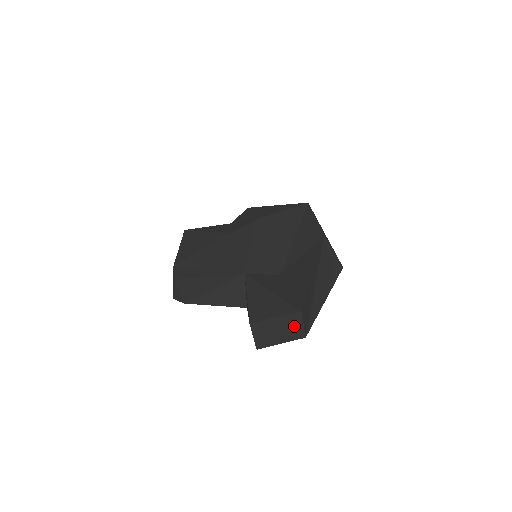
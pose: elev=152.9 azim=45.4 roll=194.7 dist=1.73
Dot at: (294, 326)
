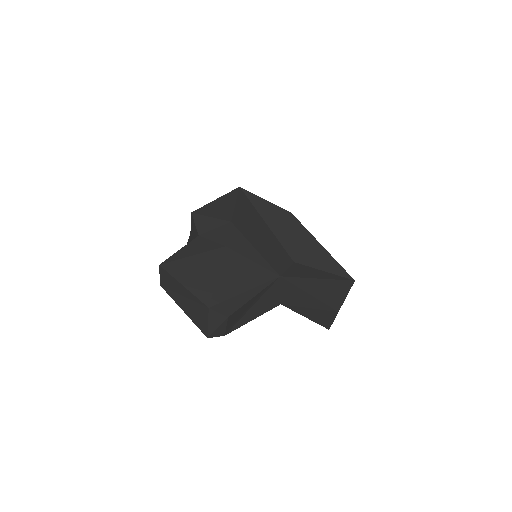
Dot at: occluded
